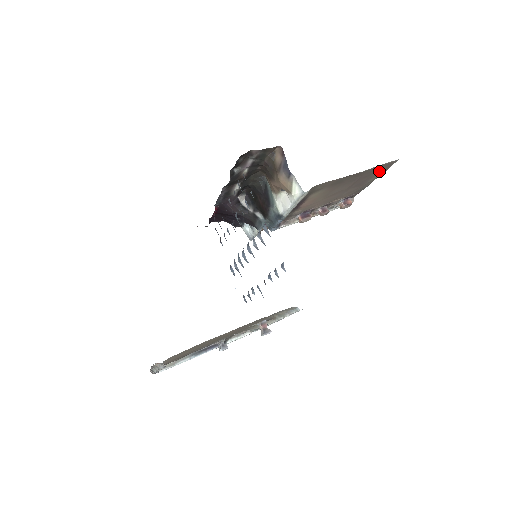
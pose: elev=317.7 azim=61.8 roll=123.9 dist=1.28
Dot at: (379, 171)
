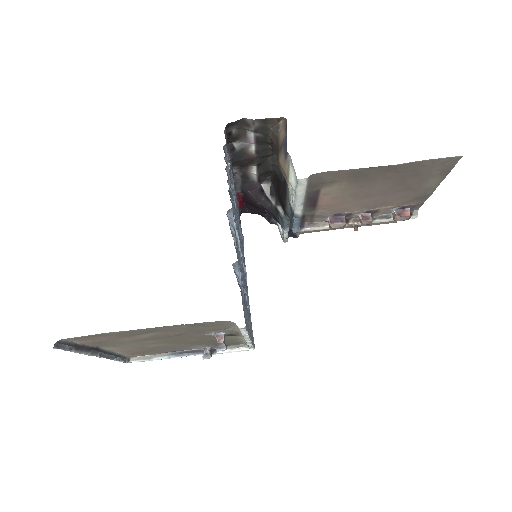
Dot at: (435, 171)
